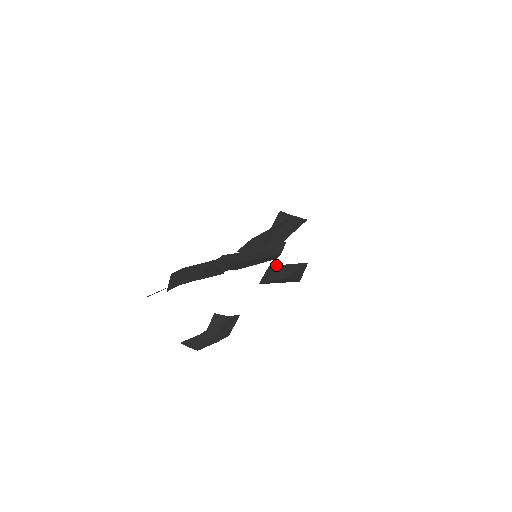
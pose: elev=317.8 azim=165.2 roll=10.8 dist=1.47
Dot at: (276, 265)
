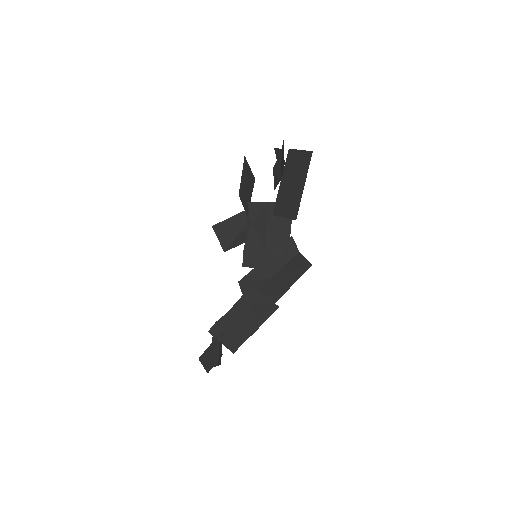
Dot at: (219, 222)
